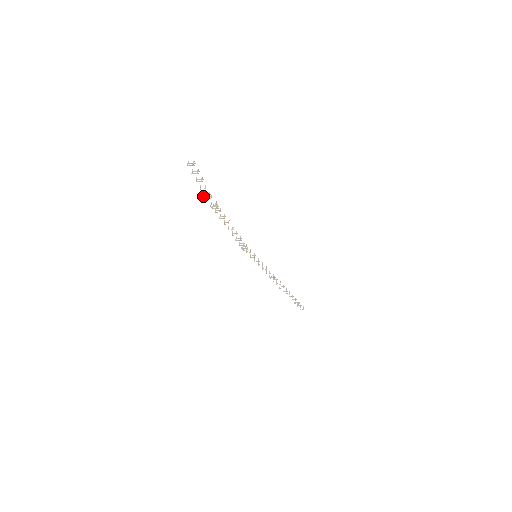
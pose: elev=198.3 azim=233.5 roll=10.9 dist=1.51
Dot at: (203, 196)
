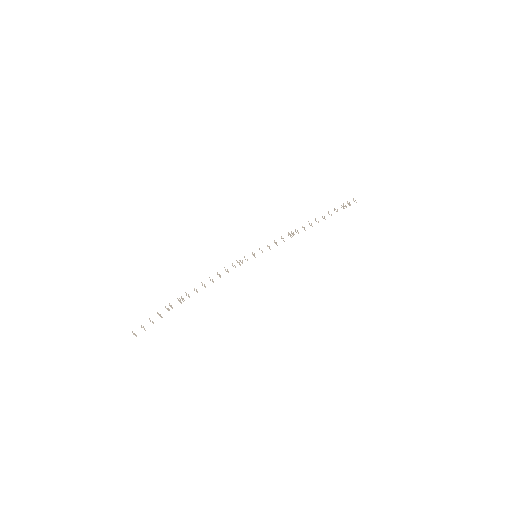
Dot at: occluded
